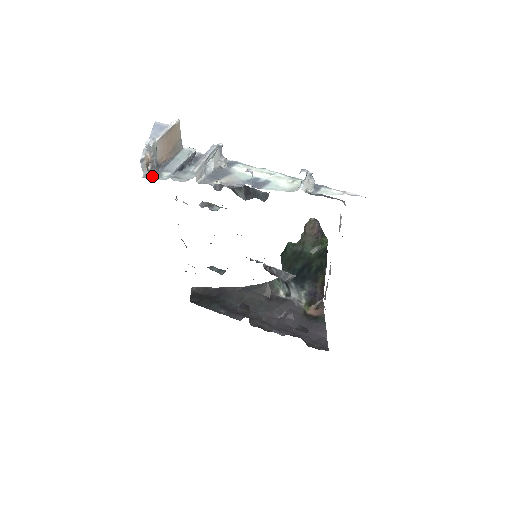
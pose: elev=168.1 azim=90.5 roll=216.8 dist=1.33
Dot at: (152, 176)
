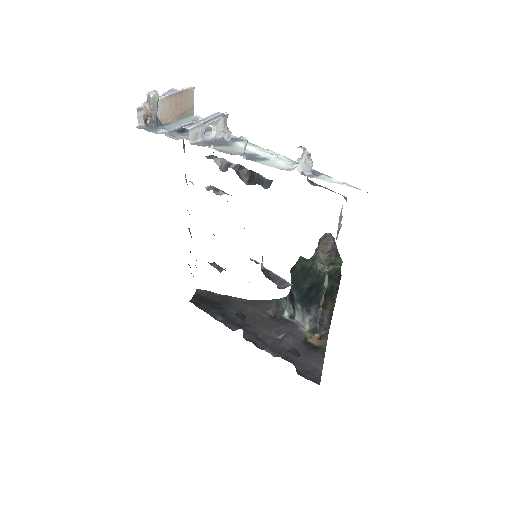
Dot at: (147, 129)
